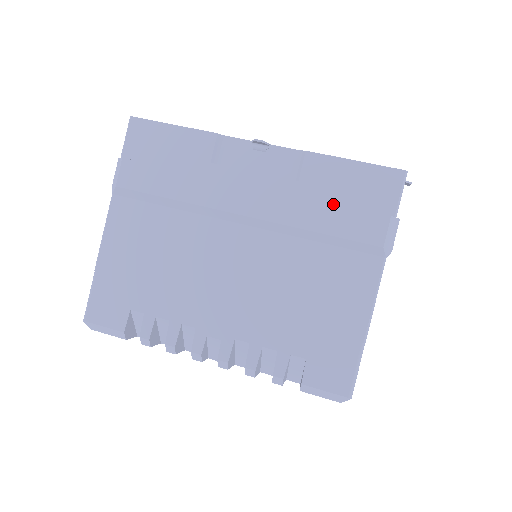
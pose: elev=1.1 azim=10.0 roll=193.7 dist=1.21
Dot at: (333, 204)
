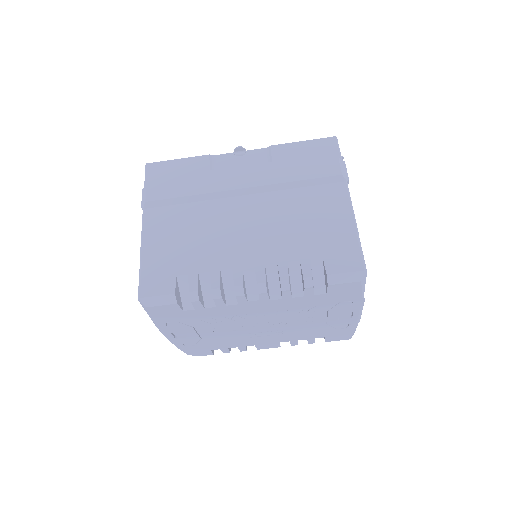
Dot at: (300, 164)
